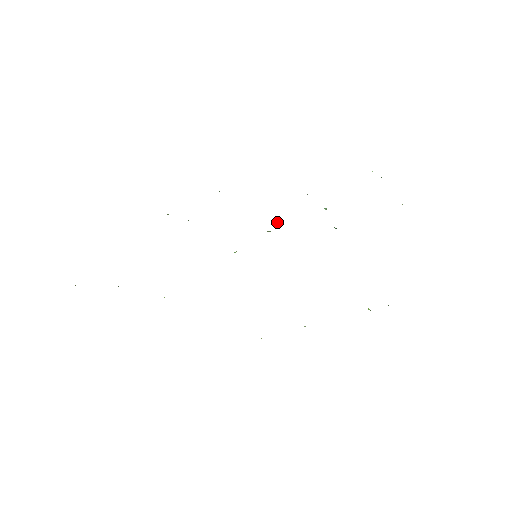
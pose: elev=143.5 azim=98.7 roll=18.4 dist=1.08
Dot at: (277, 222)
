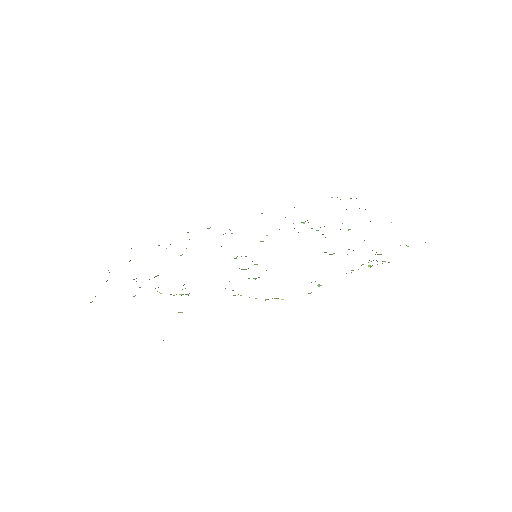
Dot at: occluded
